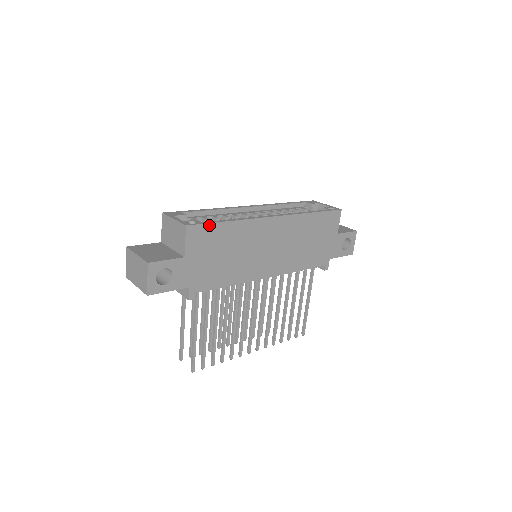
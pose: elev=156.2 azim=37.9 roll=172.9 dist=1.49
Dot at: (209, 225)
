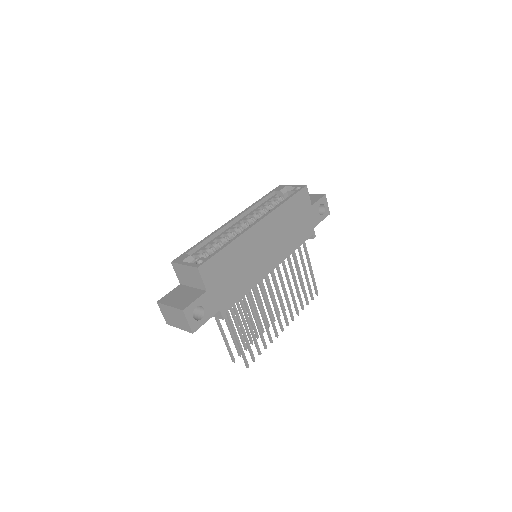
Dot at: (214, 257)
